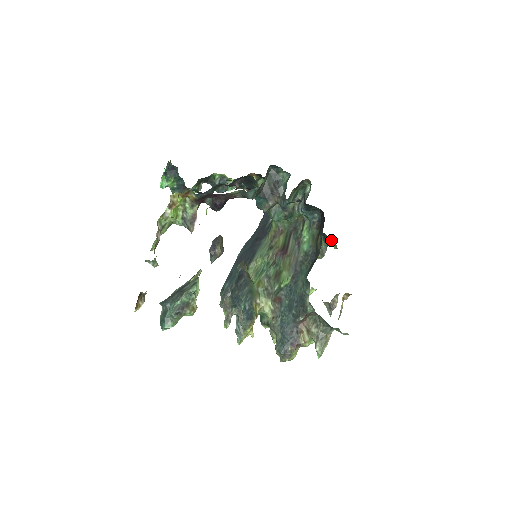
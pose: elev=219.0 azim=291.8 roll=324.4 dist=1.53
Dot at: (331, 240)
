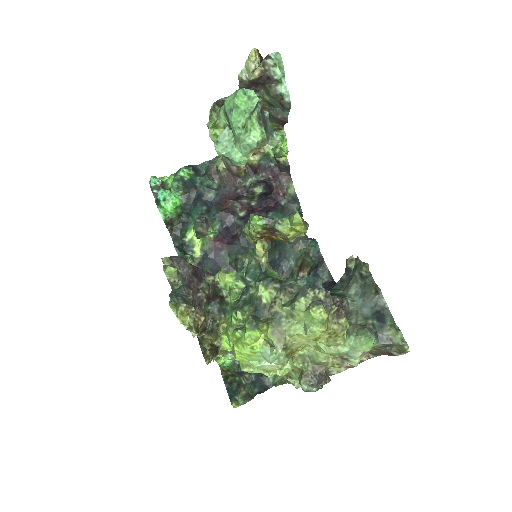
Dot at: (266, 386)
